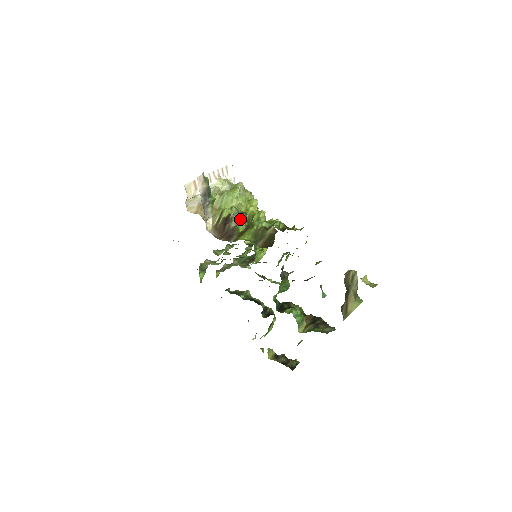
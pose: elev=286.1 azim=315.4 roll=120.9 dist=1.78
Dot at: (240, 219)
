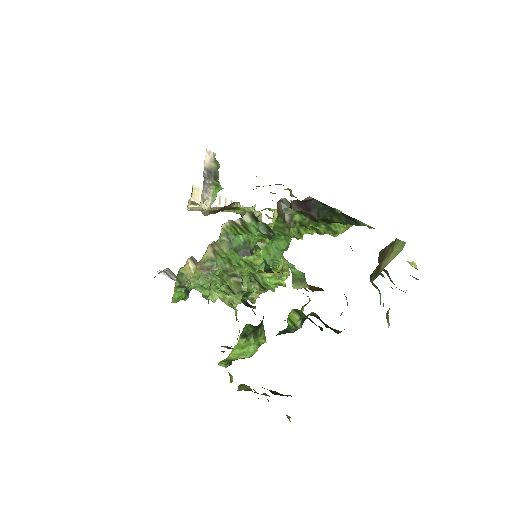
Dot at: occluded
